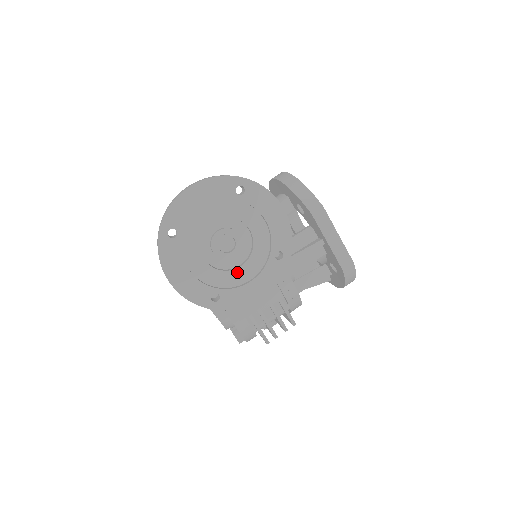
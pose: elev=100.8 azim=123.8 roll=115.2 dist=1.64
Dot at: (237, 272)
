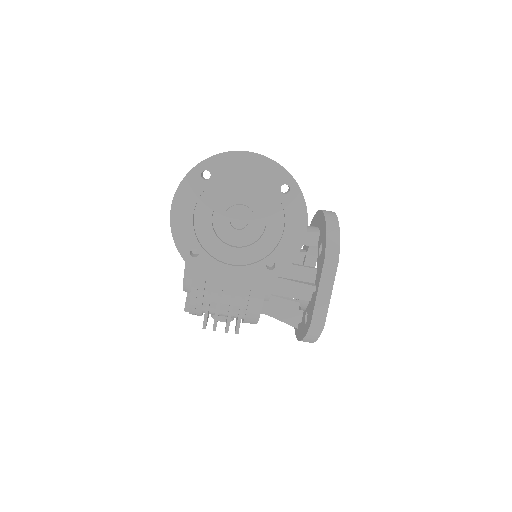
Dot at: (228, 249)
